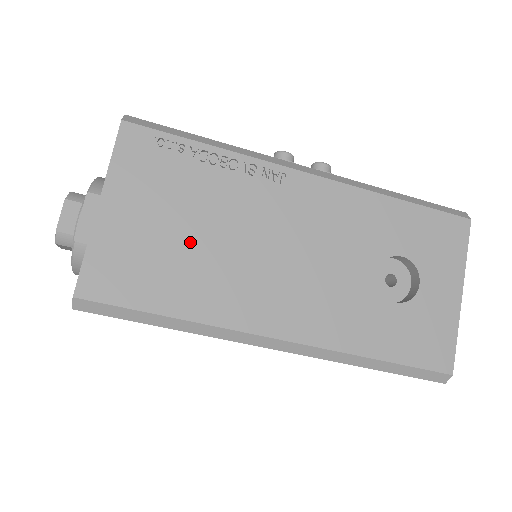
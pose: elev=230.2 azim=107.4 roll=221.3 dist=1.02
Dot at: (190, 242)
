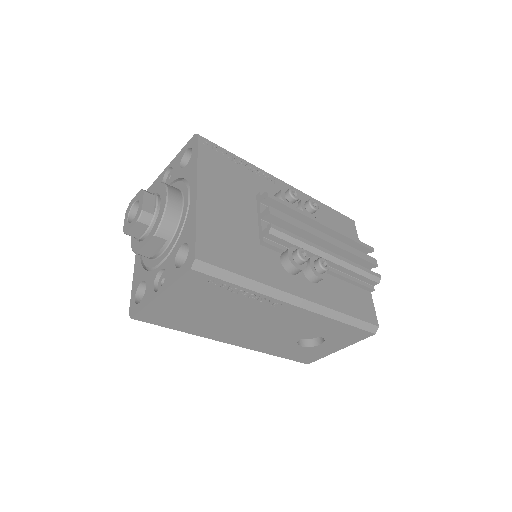
Dot at: (205, 315)
